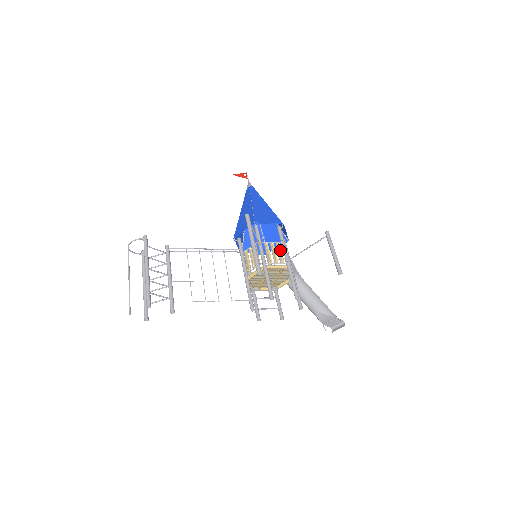
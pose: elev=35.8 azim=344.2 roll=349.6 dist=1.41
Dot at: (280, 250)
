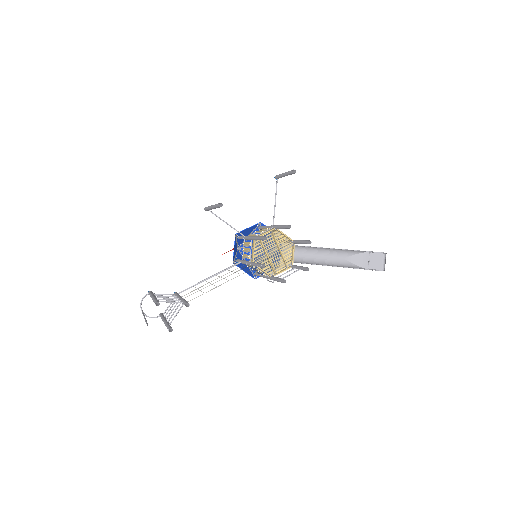
Dot at: (264, 229)
